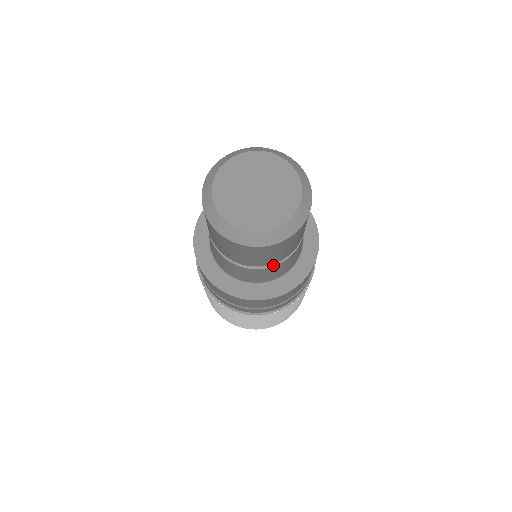
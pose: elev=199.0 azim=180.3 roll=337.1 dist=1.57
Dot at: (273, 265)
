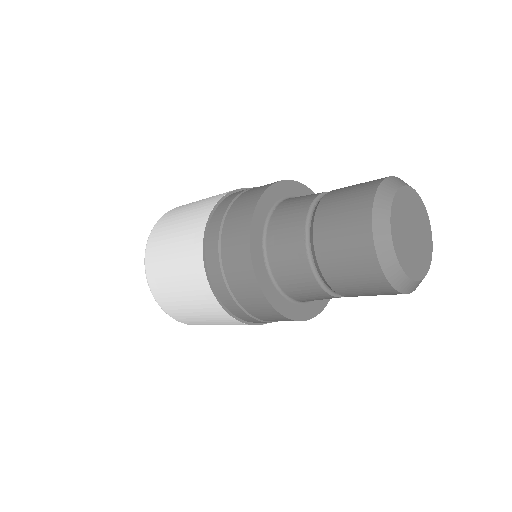
Dot at: occluded
